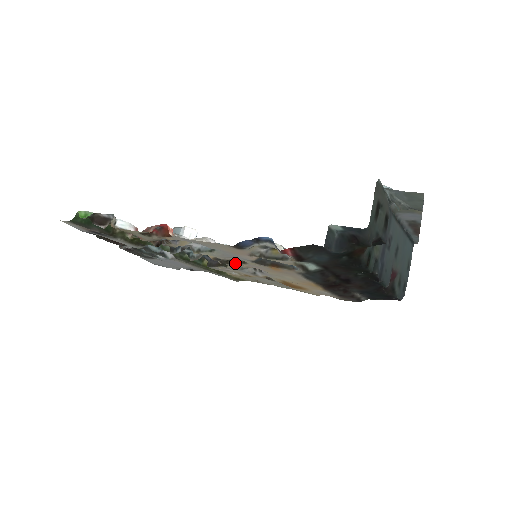
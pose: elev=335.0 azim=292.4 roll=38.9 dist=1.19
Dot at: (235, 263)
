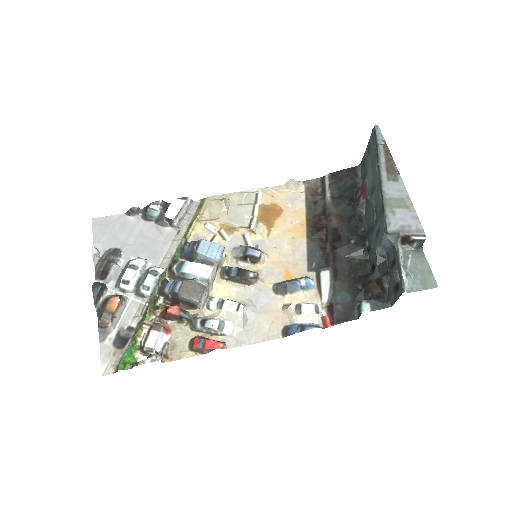
Dot at: (241, 269)
